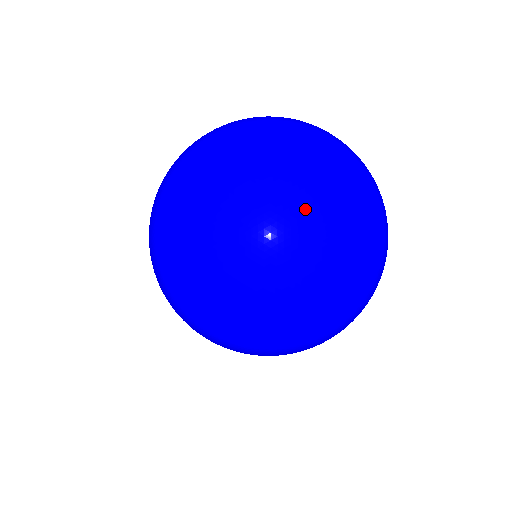
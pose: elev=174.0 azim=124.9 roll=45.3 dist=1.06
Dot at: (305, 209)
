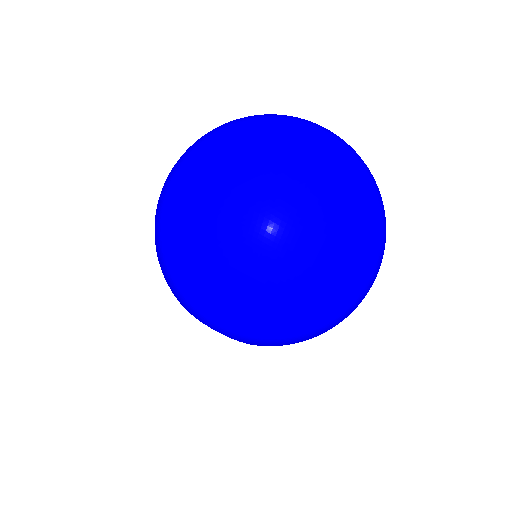
Dot at: (299, 133)
